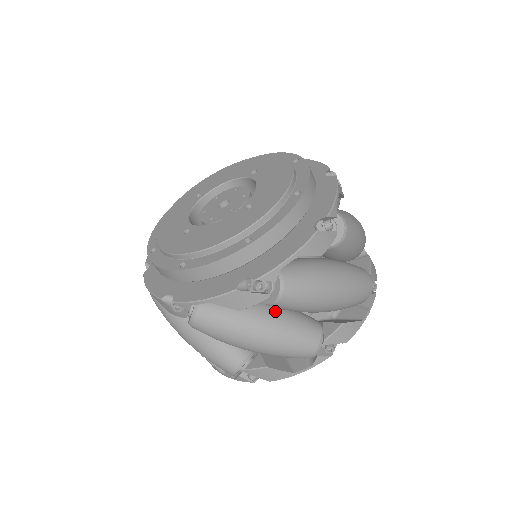
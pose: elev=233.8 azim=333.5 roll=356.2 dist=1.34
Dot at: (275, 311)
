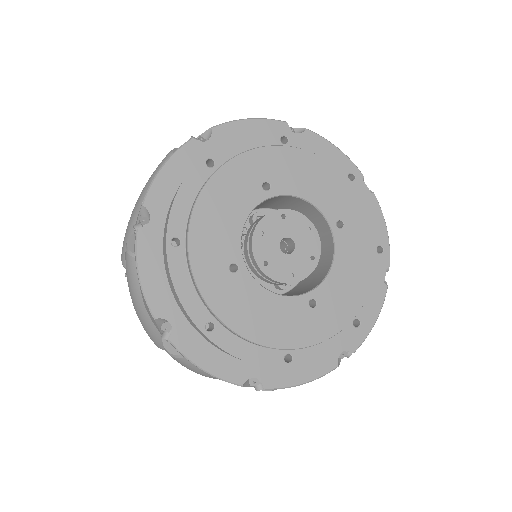
Dot at: occluded
